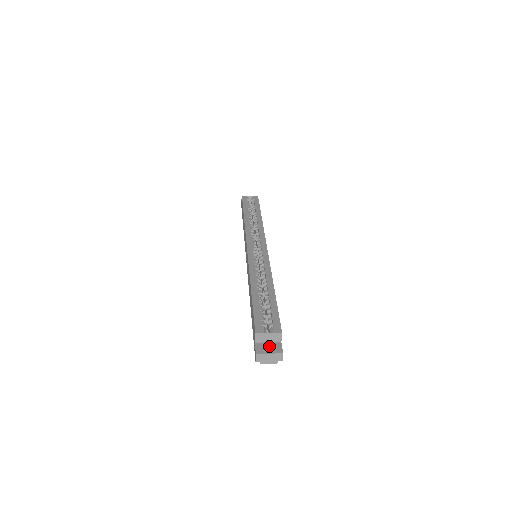
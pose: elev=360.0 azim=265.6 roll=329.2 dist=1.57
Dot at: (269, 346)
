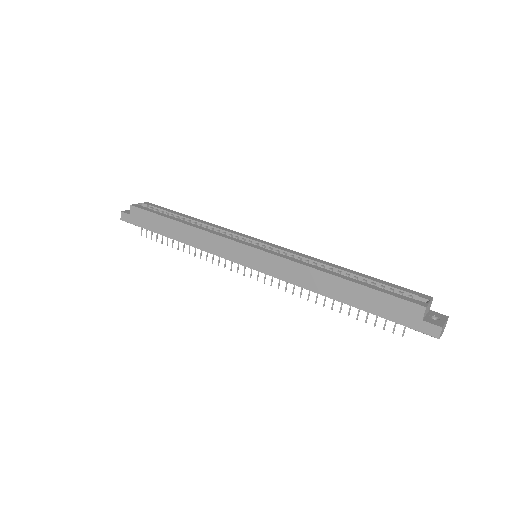
Dot at: (432, 317)
